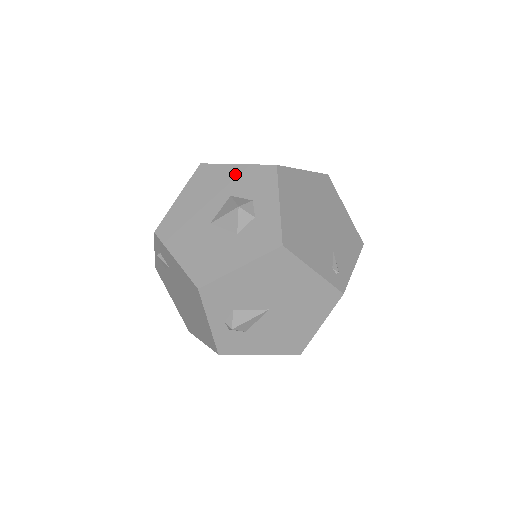
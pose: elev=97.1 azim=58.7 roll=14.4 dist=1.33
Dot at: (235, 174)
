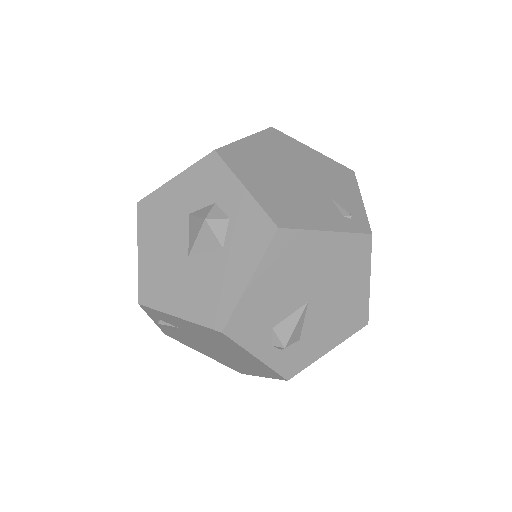
Dot at: (179, 189)
